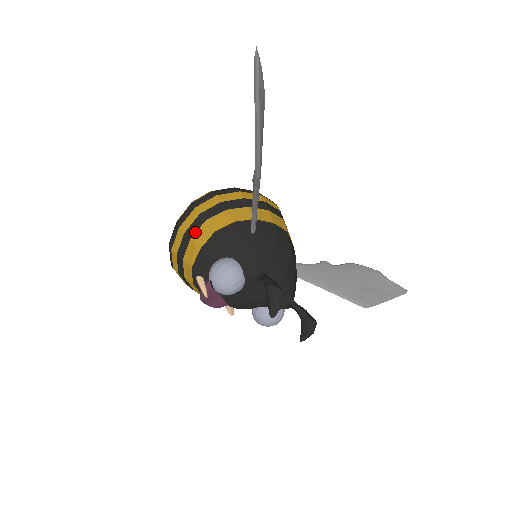
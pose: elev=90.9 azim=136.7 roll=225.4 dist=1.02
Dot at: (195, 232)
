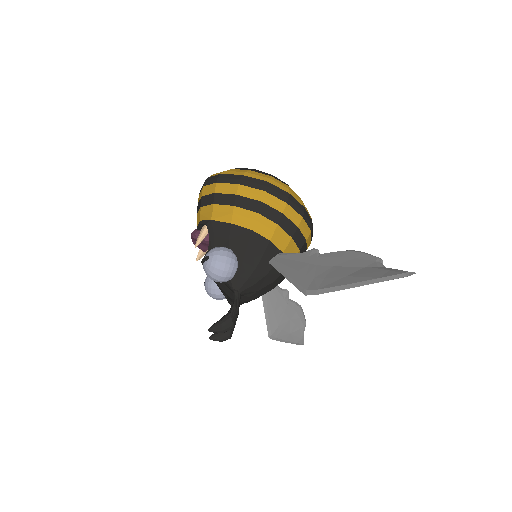
Dot at: (243, 208)
